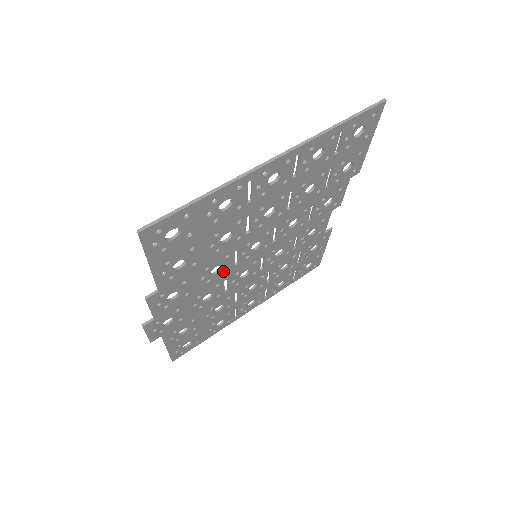
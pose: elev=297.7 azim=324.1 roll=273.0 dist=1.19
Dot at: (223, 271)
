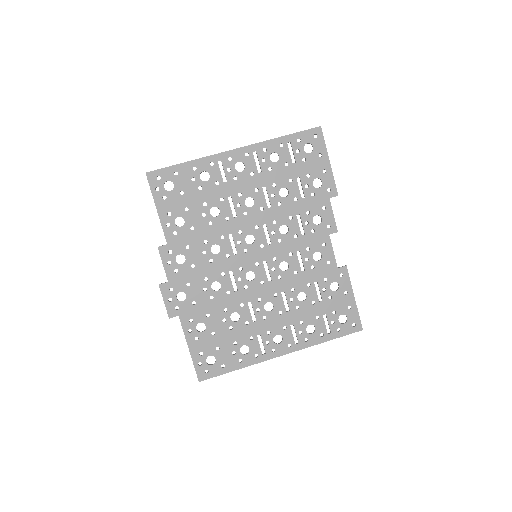
Dot at: (224, 256)
